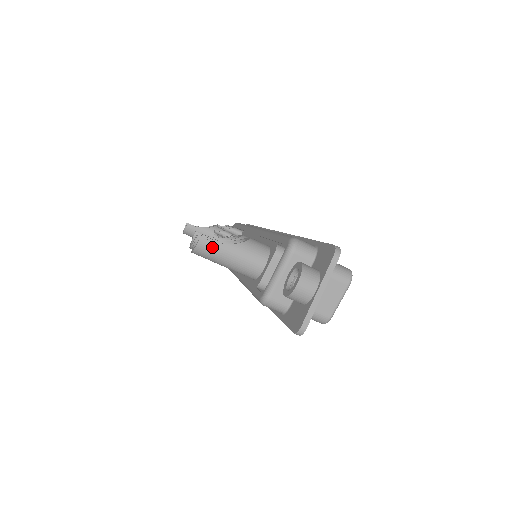
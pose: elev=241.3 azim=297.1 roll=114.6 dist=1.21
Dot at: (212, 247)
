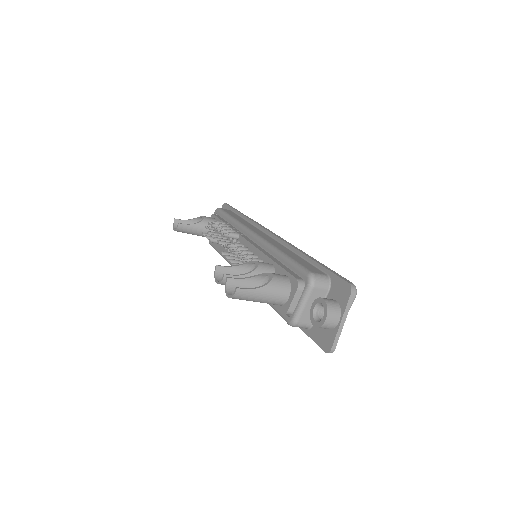
Dot at: (247, 293)
